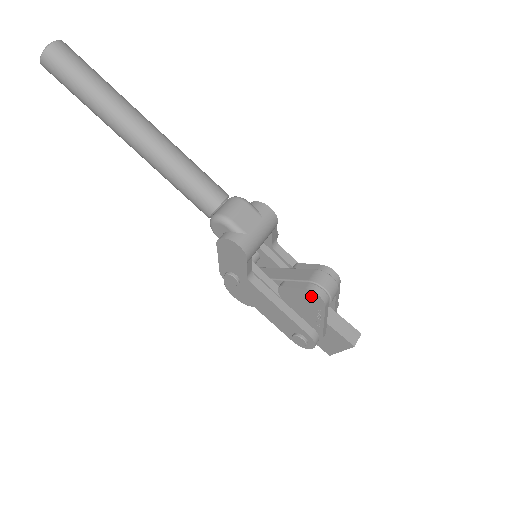
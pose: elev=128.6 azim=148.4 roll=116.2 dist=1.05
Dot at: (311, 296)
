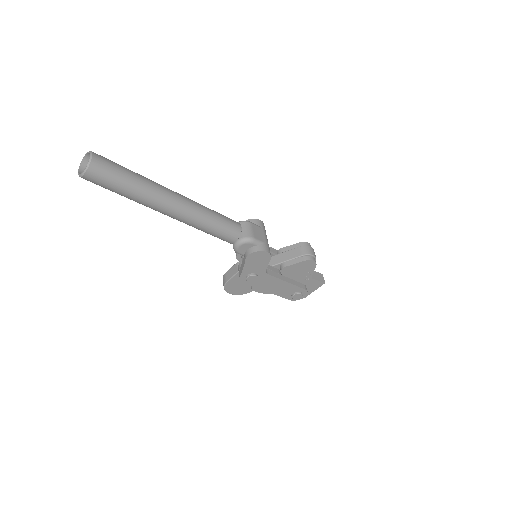
Dot at: (307, 264)
